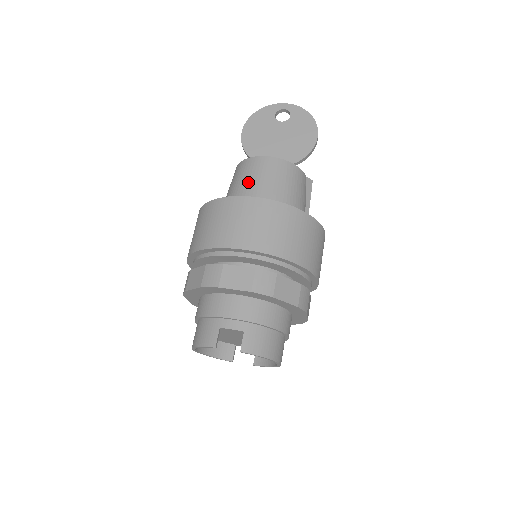
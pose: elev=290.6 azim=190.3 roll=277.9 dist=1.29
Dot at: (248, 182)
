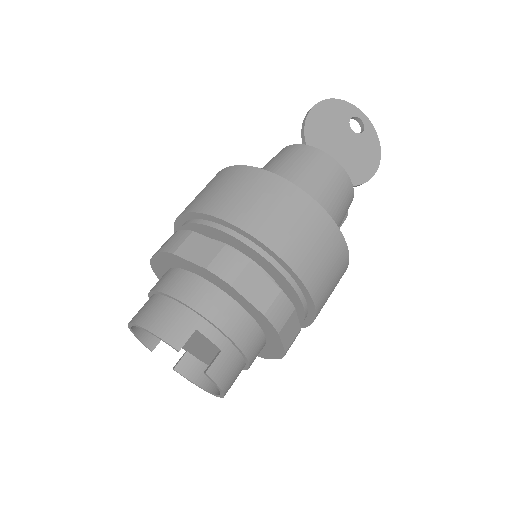
Dot at: (309, 177)
